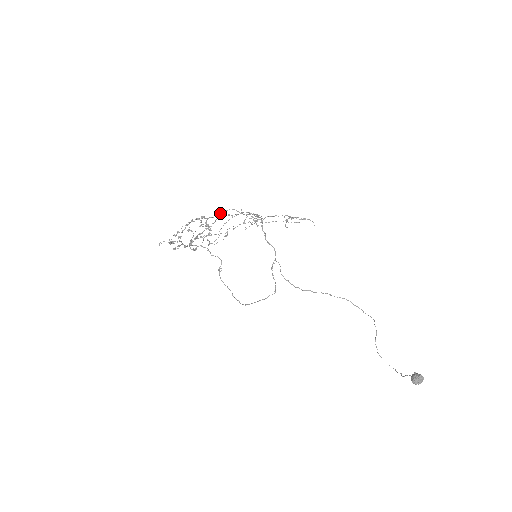
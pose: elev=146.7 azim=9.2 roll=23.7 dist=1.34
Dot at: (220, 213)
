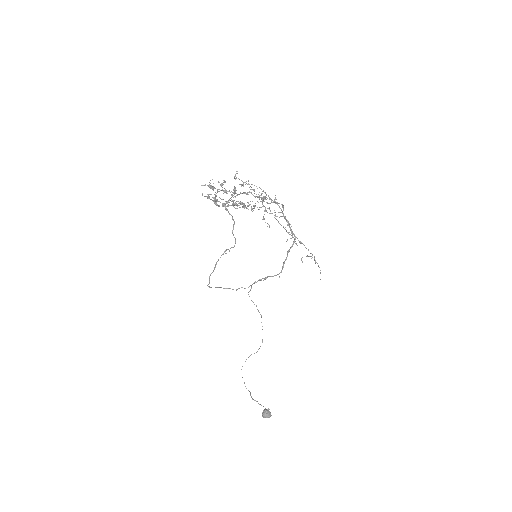
Dot at: (274, 202)
